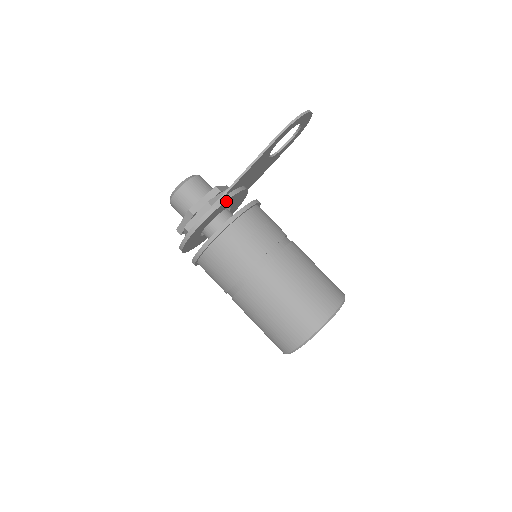
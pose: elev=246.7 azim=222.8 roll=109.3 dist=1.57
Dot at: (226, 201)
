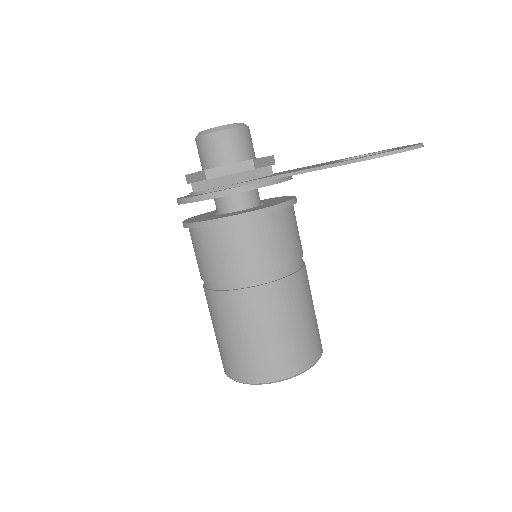
Dot at: (251, 189)
